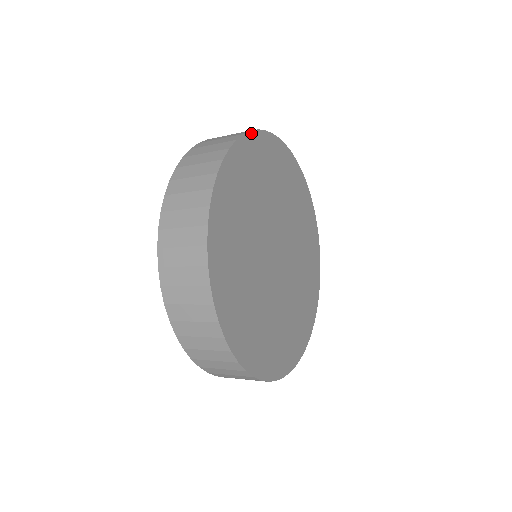
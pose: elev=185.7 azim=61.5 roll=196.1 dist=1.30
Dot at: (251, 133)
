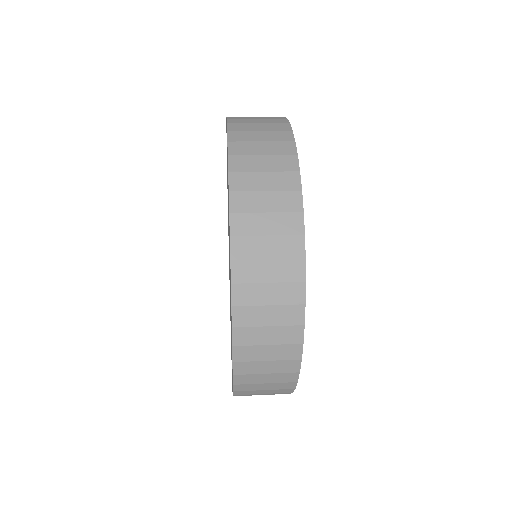
Dot at: (304, 302)
